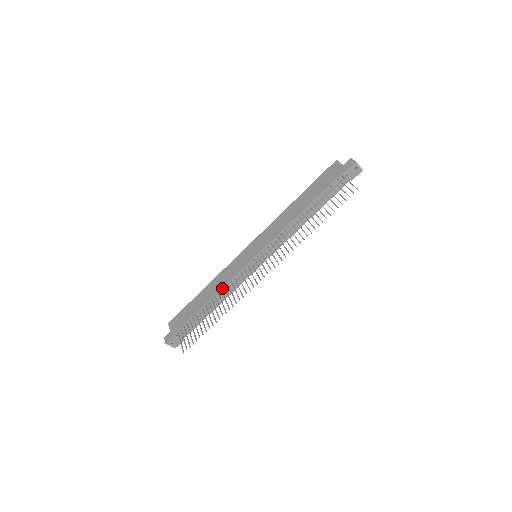
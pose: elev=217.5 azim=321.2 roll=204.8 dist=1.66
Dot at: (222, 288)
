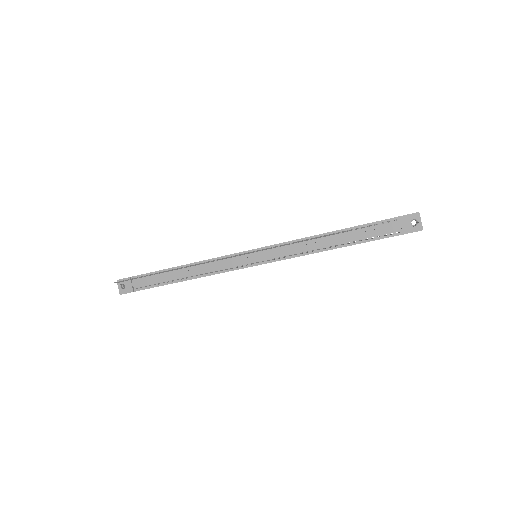
Dot at: (202, 261)
